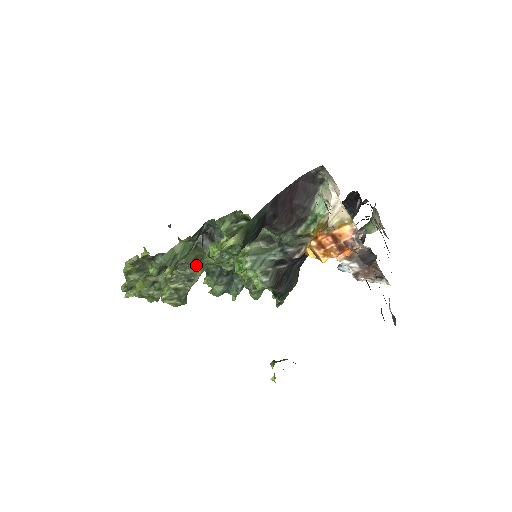
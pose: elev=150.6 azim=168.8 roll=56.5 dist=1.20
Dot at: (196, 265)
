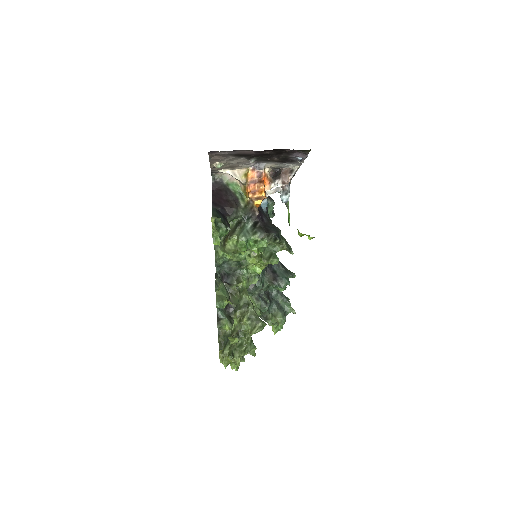
Dot at: (240, 296)
